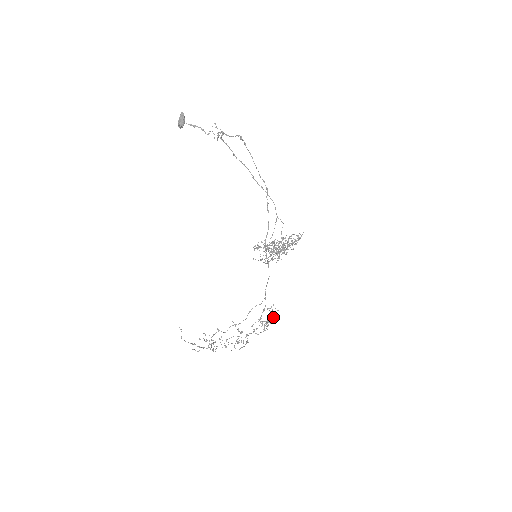
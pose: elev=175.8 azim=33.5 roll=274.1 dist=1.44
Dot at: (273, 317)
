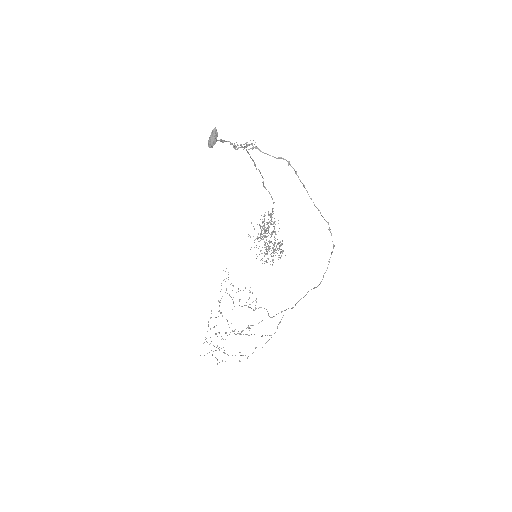
Dot at: occluded
